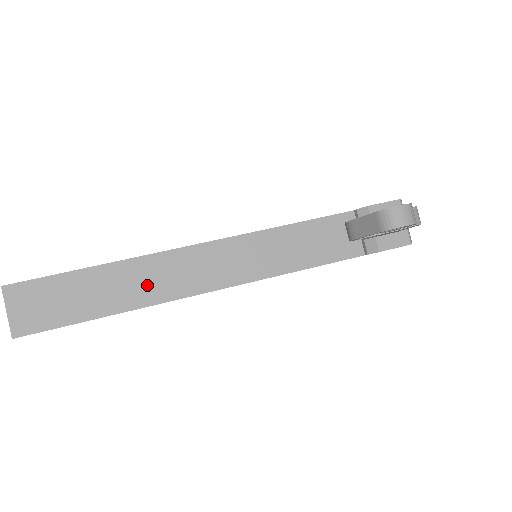
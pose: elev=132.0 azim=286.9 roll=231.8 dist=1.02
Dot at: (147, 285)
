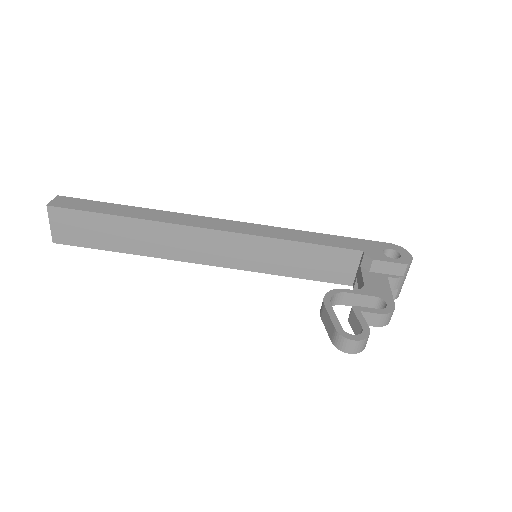
Dot at: (160, 243)
